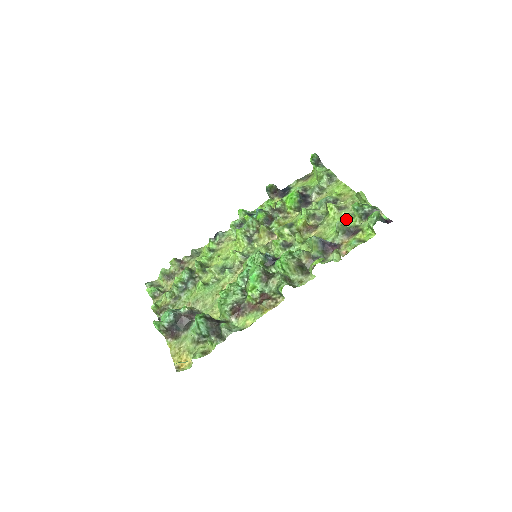
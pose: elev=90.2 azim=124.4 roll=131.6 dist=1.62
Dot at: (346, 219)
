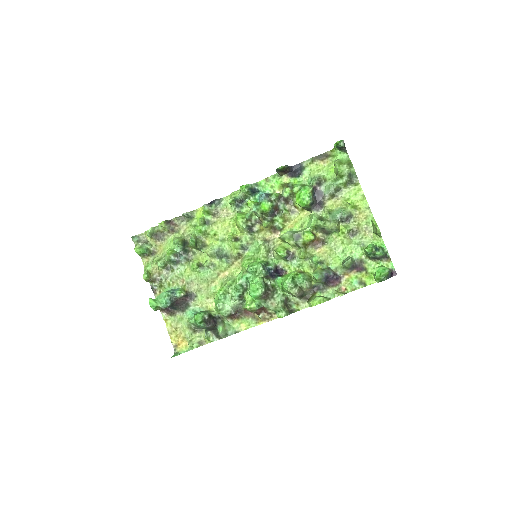
Dot at: (354, 248)
